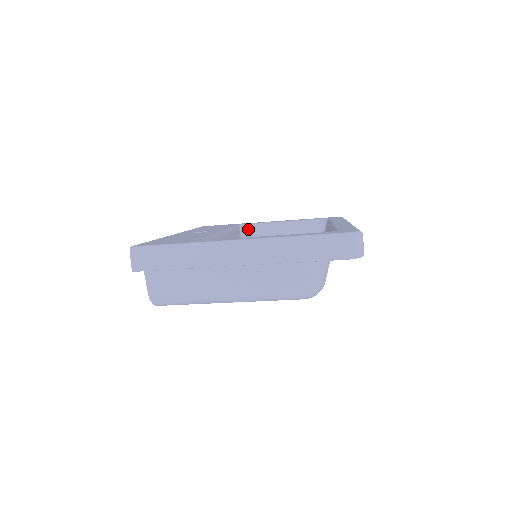
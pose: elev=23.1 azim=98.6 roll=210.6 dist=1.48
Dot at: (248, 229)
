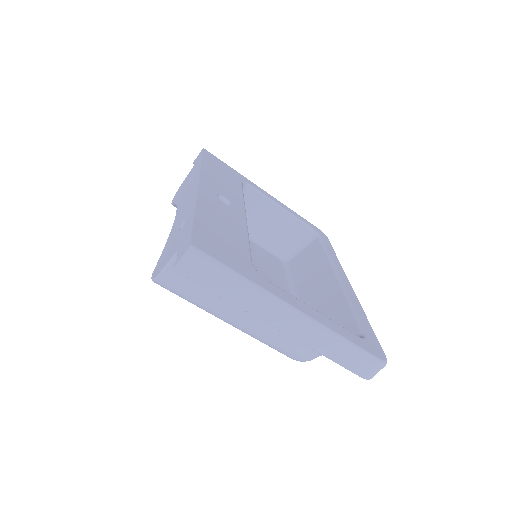
Dot at: (246, 190)
